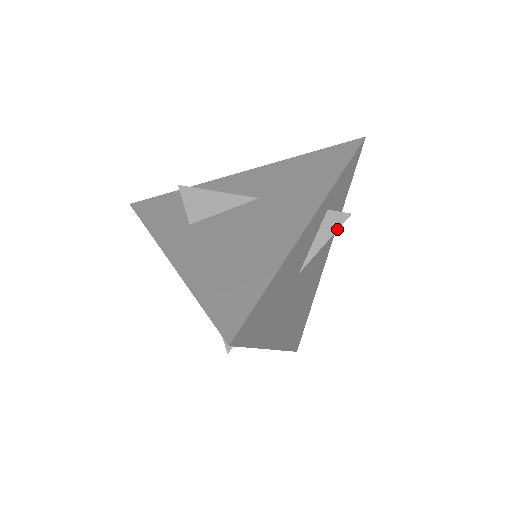
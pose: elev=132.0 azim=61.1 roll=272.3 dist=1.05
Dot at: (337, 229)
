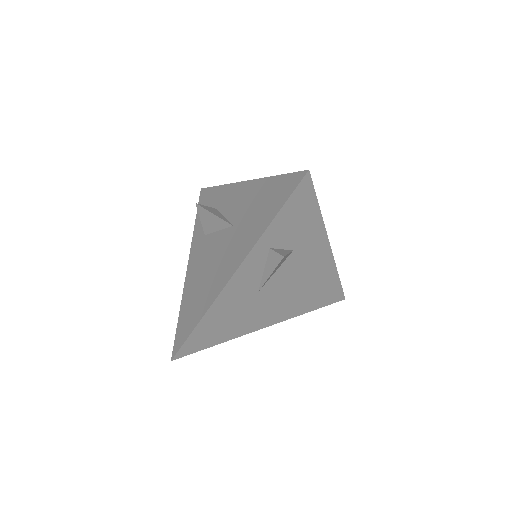
Dot at: (276, 266)
